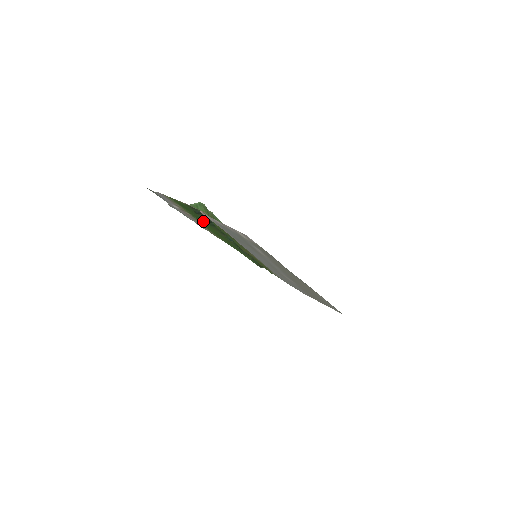
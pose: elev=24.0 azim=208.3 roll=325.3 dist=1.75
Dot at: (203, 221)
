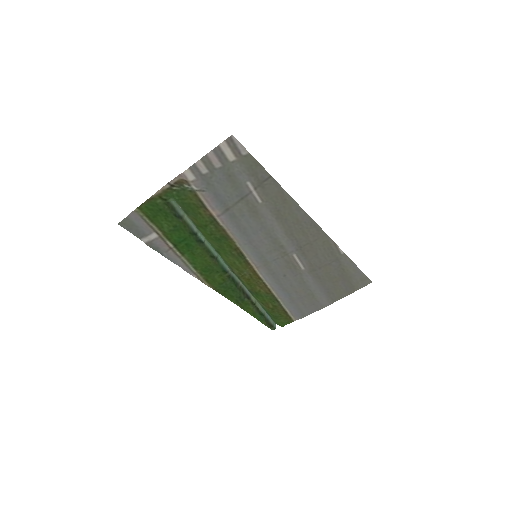
Dot at: (187, 244)
